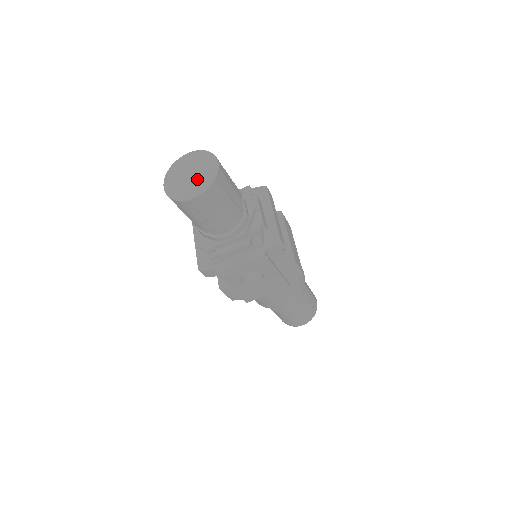
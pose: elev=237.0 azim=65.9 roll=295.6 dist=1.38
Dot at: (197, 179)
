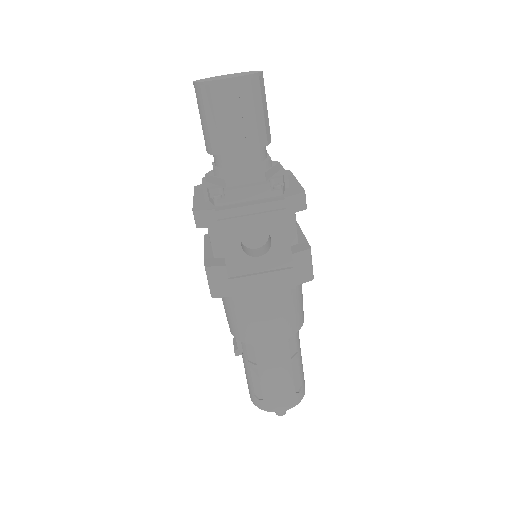
Dot at: (235, 75)
